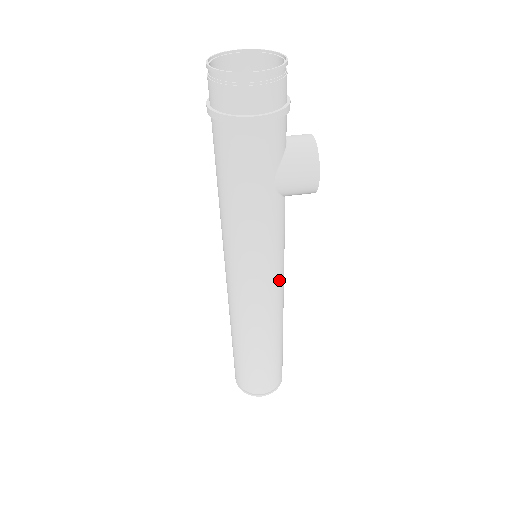
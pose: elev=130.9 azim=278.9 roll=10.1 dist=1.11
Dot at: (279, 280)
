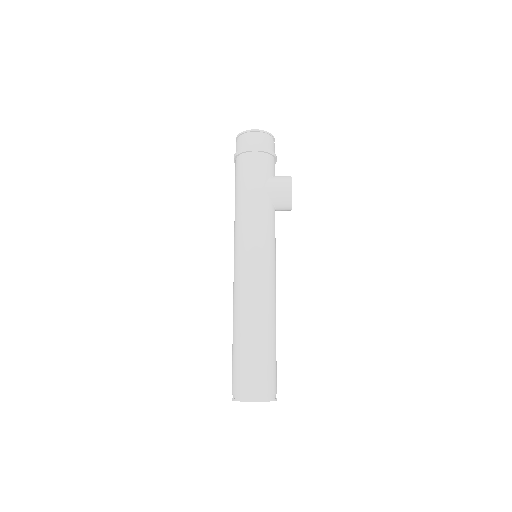
Dot at: (269, 264)
